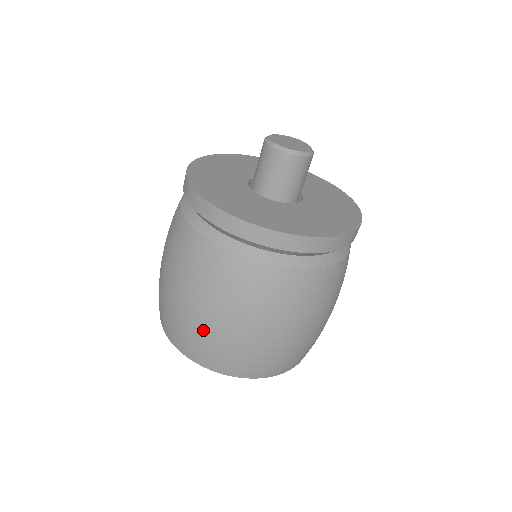
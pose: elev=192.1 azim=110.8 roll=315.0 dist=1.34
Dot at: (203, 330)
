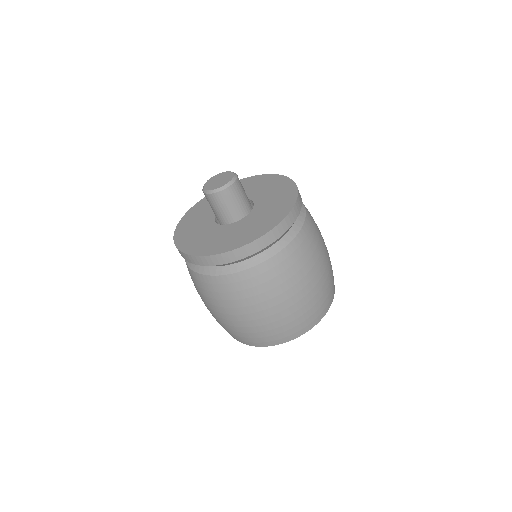
Dot at: (220, 321)
